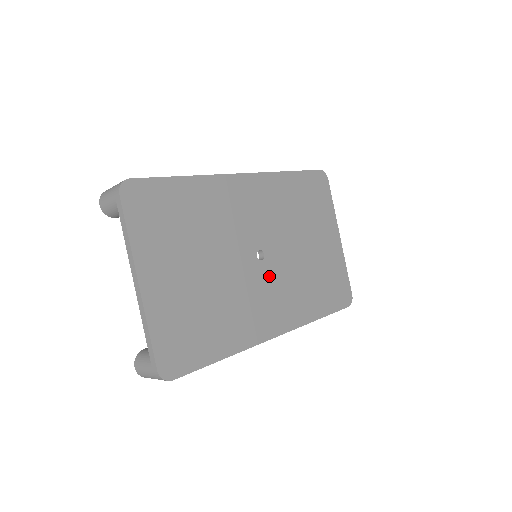
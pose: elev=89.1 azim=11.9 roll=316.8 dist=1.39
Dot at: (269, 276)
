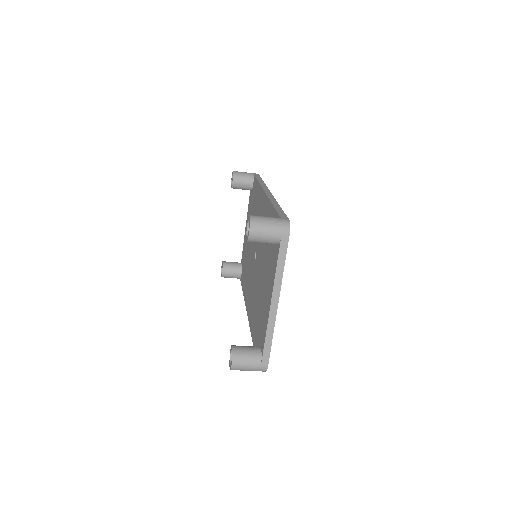
Dot at: occluded
